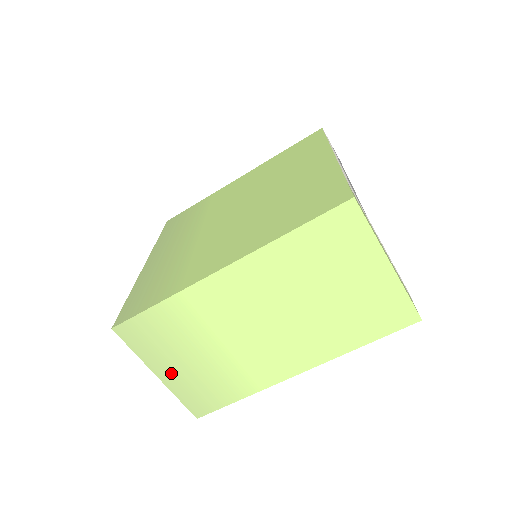
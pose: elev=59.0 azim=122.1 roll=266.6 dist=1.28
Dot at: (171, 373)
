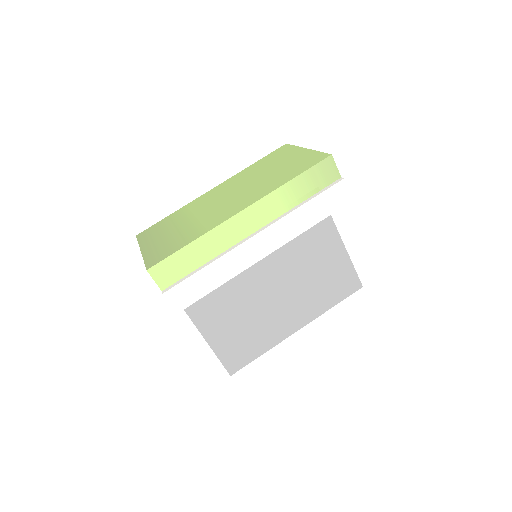
Dot at: (151, 246)
